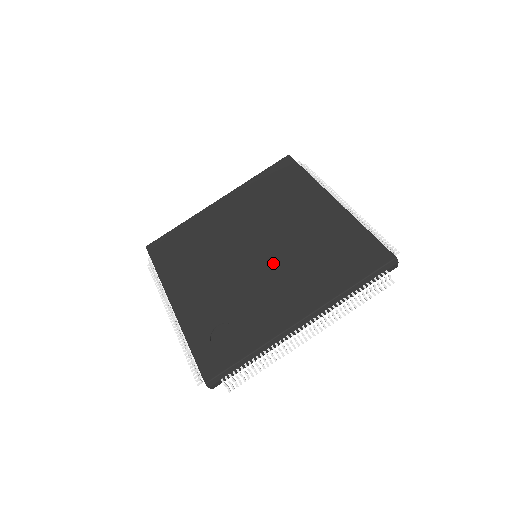
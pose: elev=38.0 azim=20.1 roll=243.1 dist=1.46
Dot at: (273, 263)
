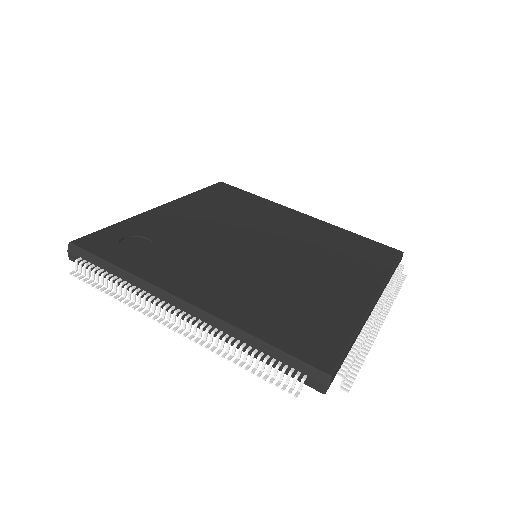
Dot at: (252, 264)
